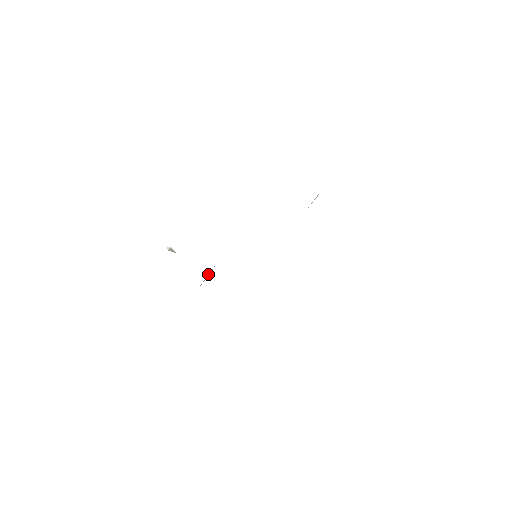
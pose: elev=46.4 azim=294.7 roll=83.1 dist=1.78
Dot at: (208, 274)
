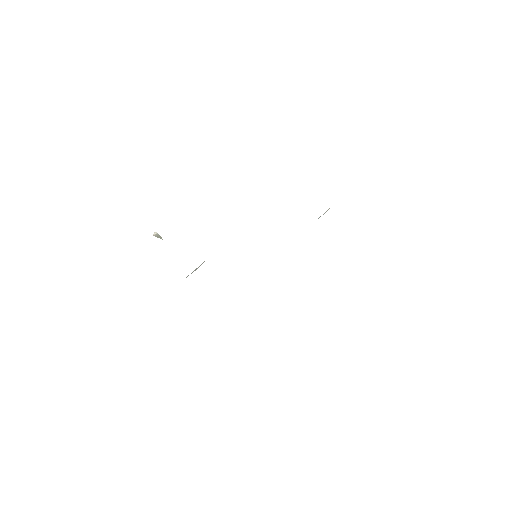
Dot at: (199, 266)
